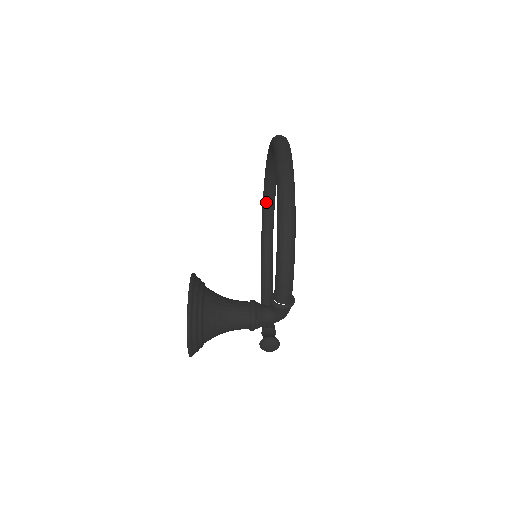
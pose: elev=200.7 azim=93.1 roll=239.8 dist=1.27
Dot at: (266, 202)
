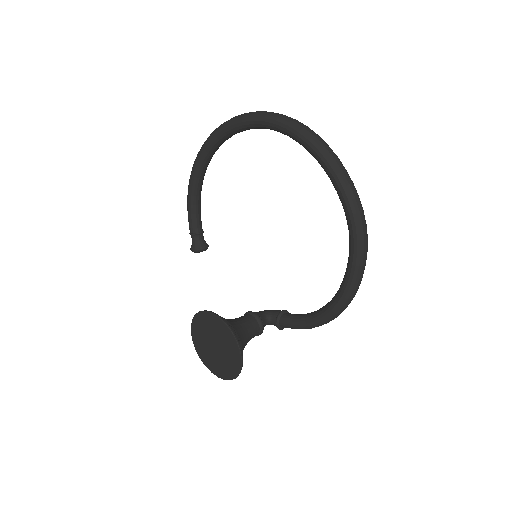
Dot at: (251, 128)
